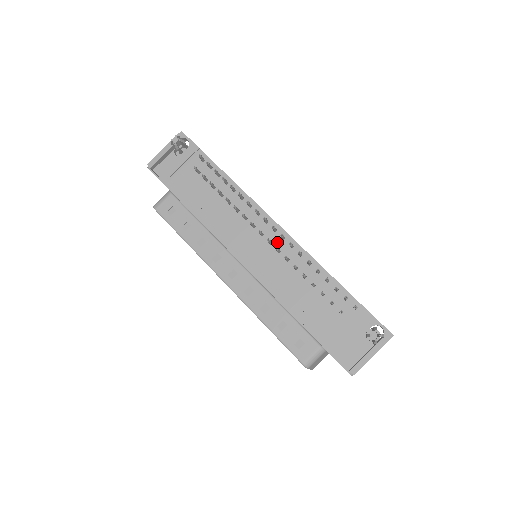
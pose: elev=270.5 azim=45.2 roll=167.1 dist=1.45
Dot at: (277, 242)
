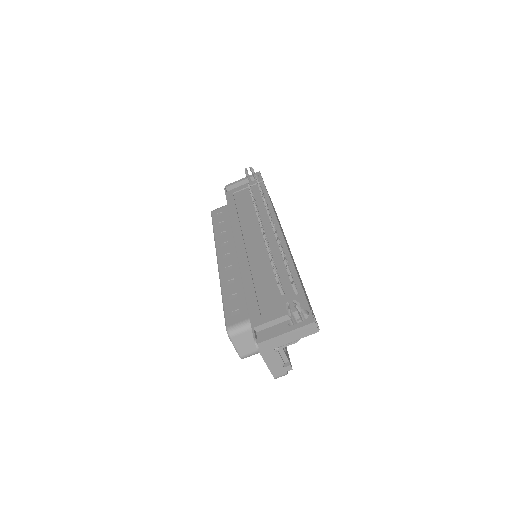
Dot at: (271, 238)
